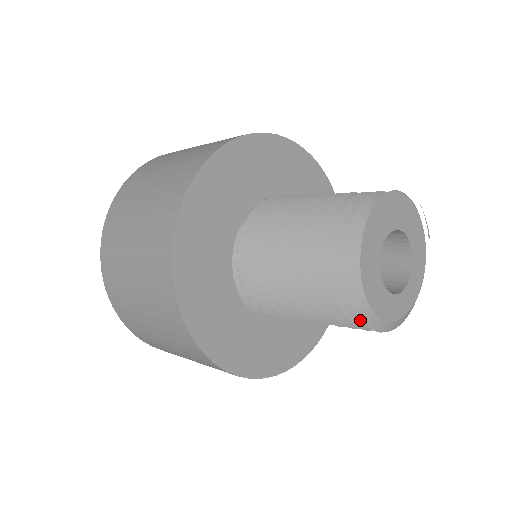
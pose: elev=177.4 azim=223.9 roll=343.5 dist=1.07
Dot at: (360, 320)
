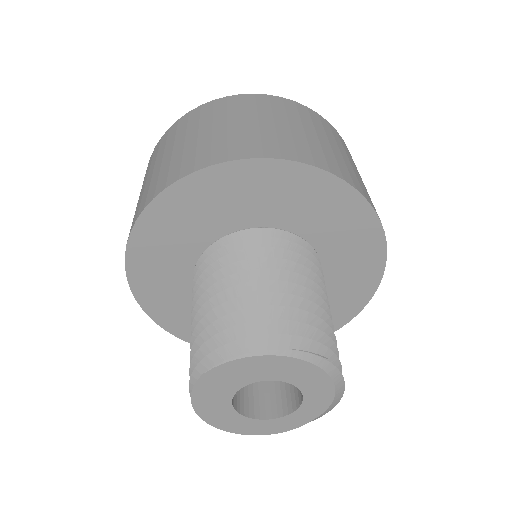
Dot at: occluded
